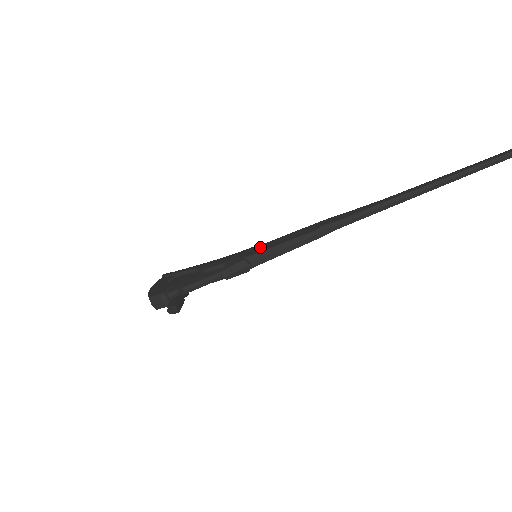
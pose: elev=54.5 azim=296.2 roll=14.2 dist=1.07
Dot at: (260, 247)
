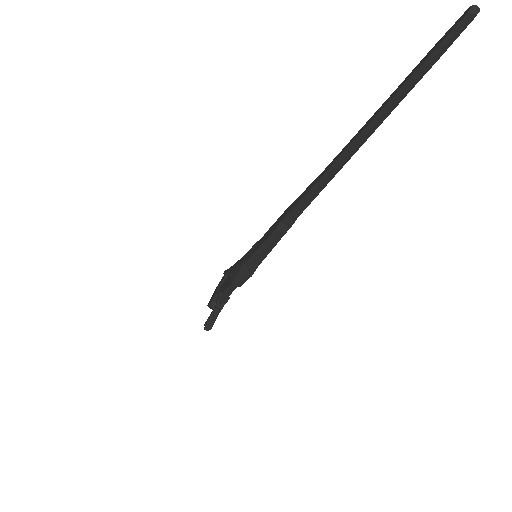
Dot at: (254, 247)
